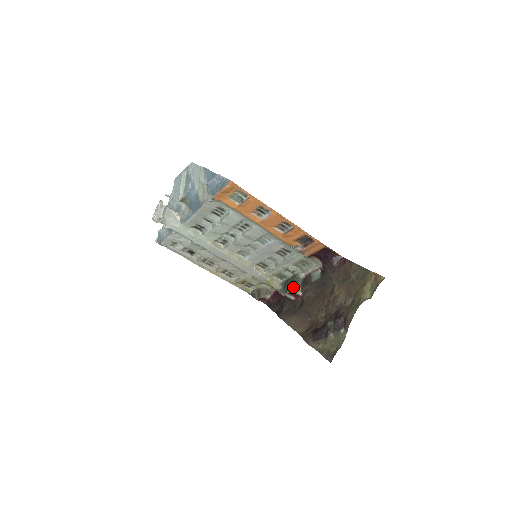
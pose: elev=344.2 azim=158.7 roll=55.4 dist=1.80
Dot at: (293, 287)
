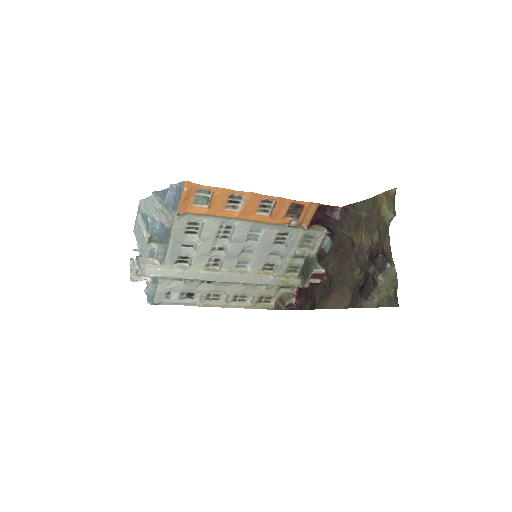
Dot at: (312, 268)
